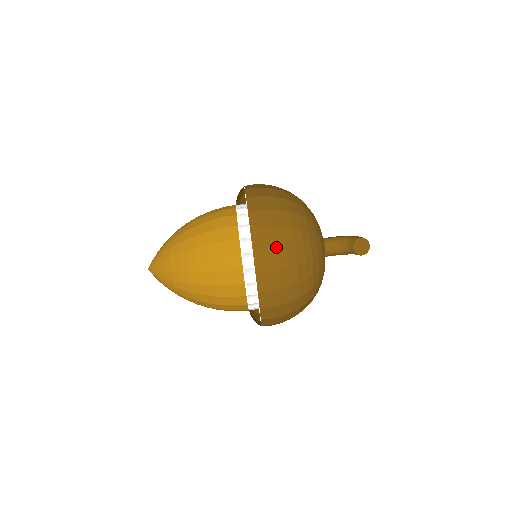
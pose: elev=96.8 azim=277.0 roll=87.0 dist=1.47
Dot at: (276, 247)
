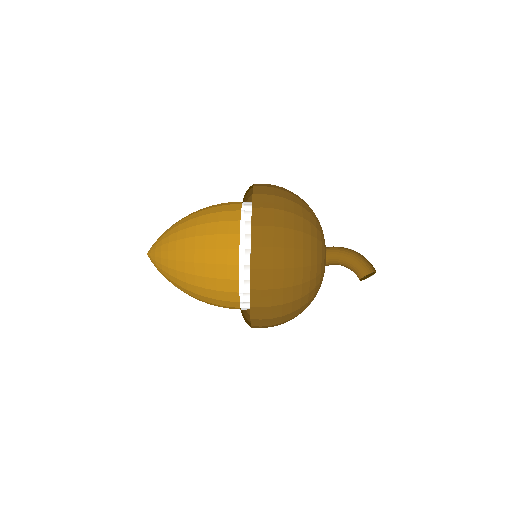
Dot at: (274, 185)
